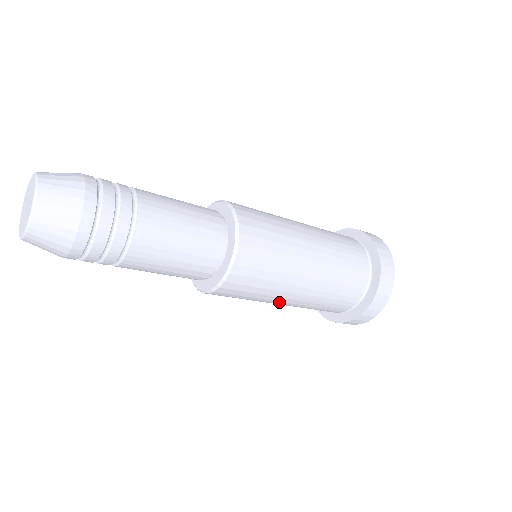
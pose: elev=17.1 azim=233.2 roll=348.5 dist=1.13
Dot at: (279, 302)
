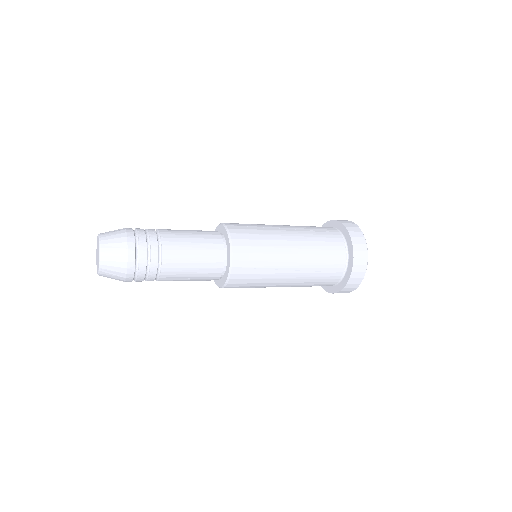
Dot at: (285, 275)
